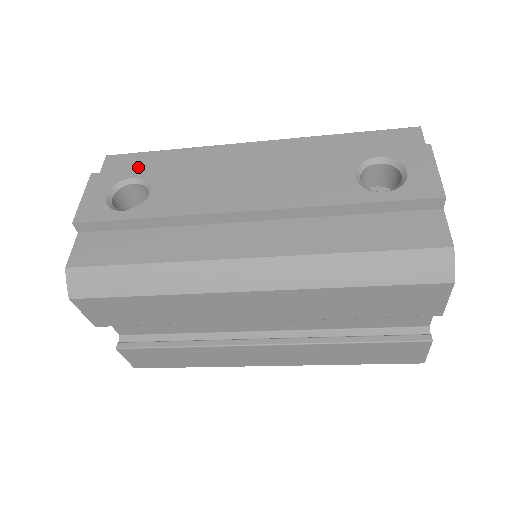
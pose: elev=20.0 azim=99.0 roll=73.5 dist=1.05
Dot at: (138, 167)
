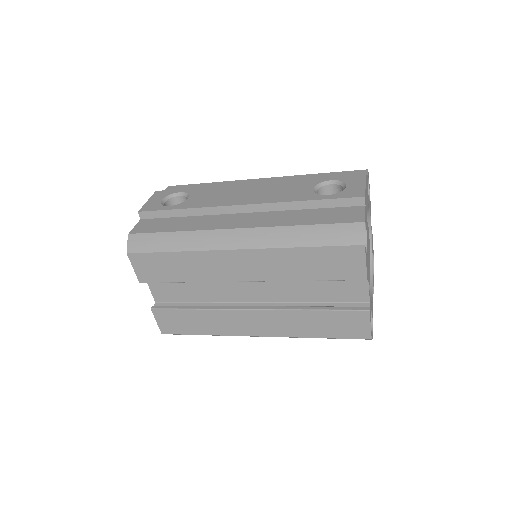
Dot at: occluded
